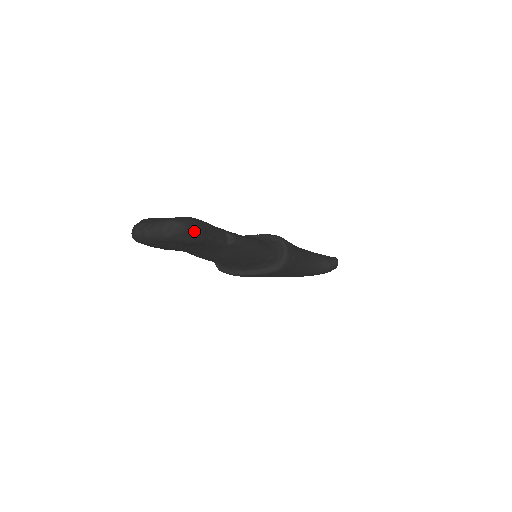
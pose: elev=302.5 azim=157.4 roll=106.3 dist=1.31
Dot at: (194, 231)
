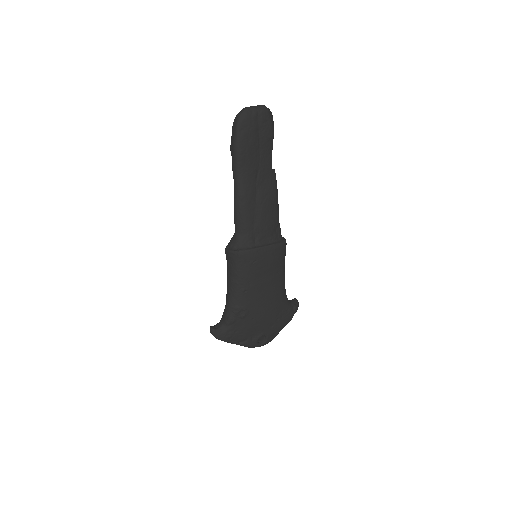
Dot at: (273, 121)
